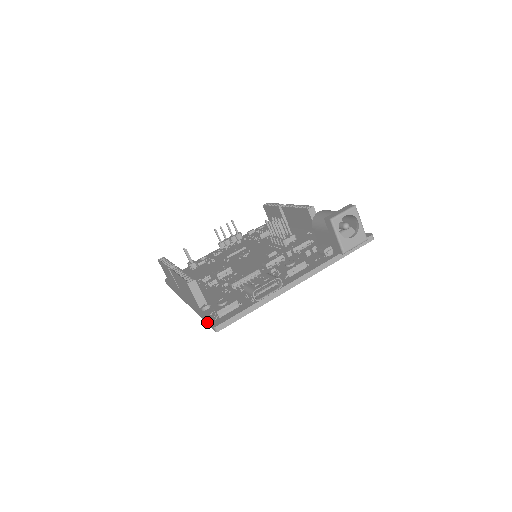
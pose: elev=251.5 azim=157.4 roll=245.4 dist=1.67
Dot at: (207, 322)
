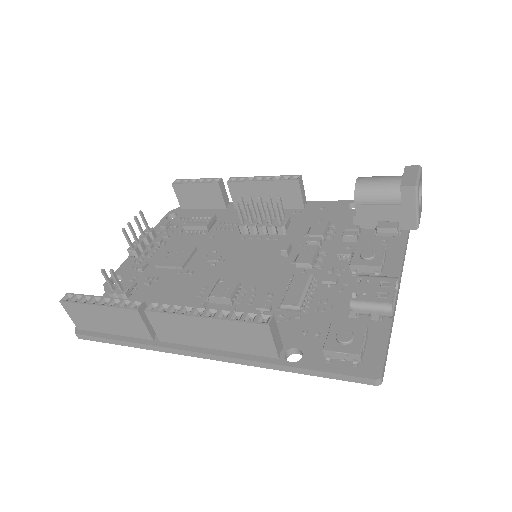
Dot at: (338, 376)
